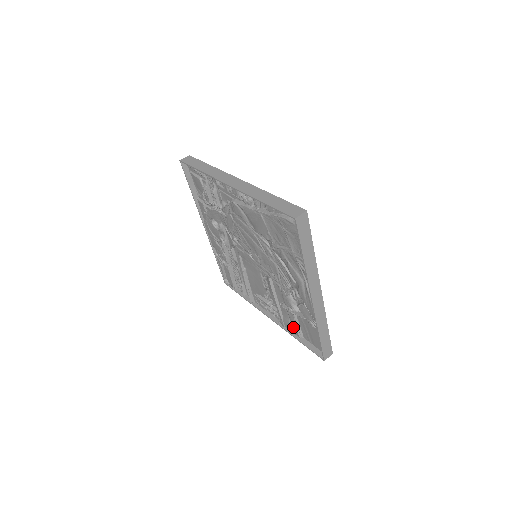
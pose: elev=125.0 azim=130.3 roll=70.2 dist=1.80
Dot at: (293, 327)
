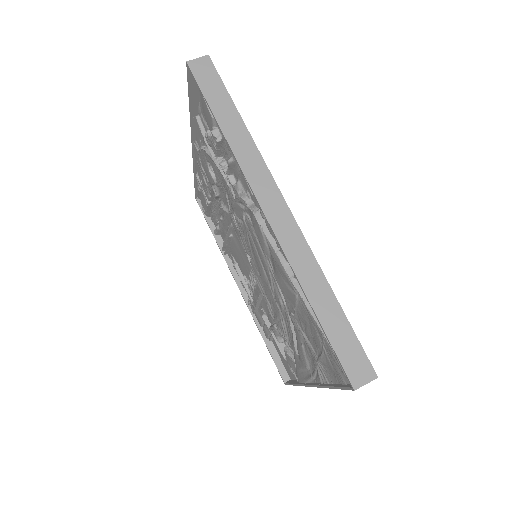
Dot at: (265, 330)
